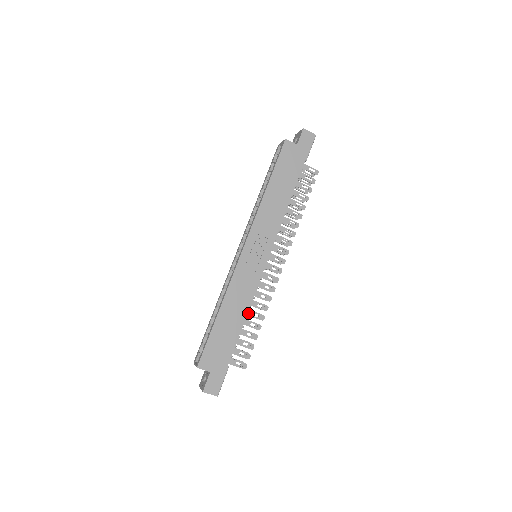
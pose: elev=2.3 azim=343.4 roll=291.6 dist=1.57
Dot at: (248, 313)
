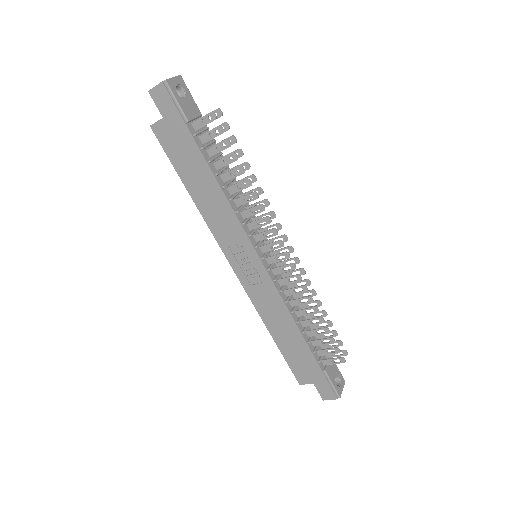
Dot at: (299, 315)
